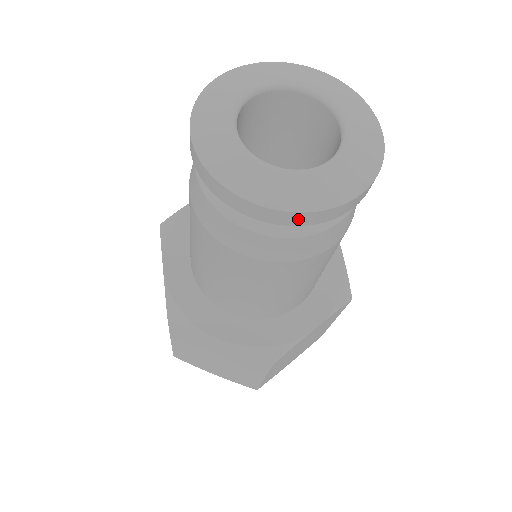
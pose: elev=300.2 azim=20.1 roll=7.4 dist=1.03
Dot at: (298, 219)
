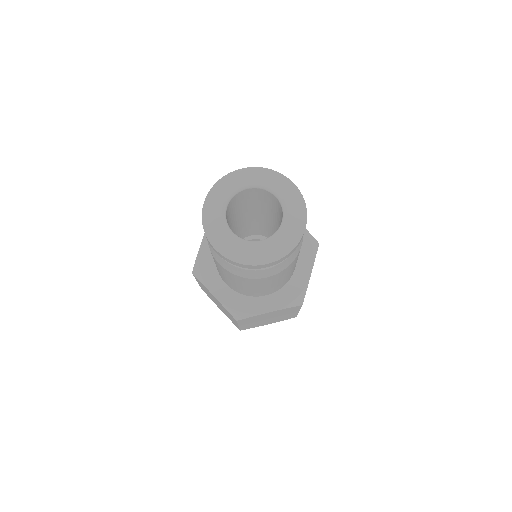
Dot at: (234, 263)
